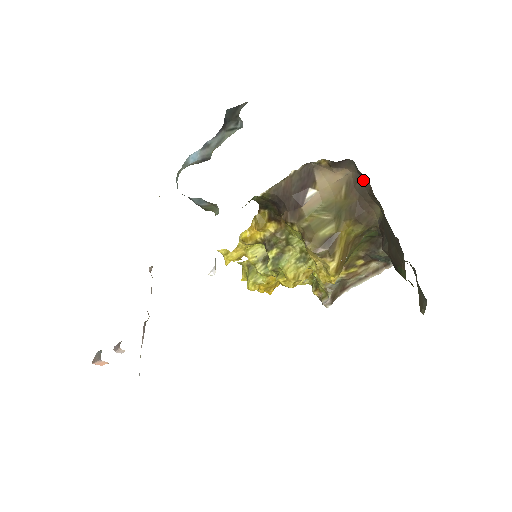
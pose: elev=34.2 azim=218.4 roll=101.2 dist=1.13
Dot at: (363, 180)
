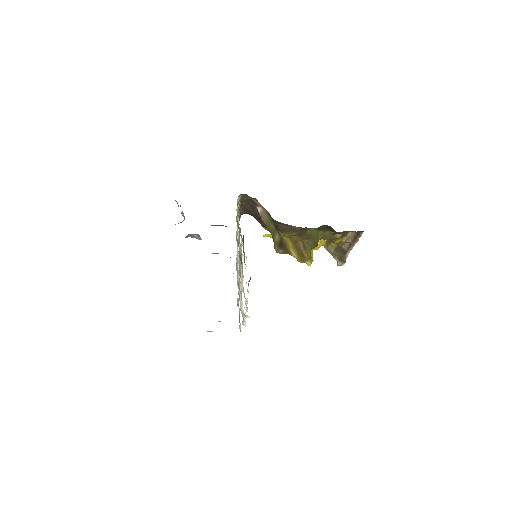
Dot at: occluded
